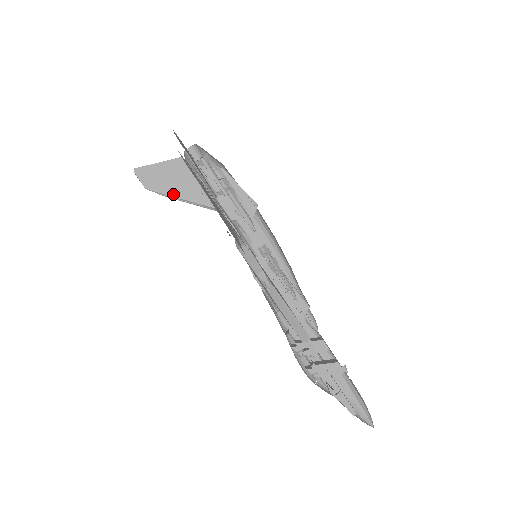
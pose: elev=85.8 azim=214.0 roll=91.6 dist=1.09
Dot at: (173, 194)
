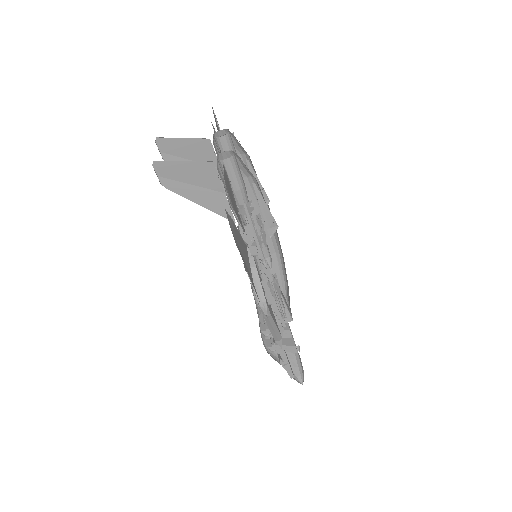
Dot at: (192, 197)
